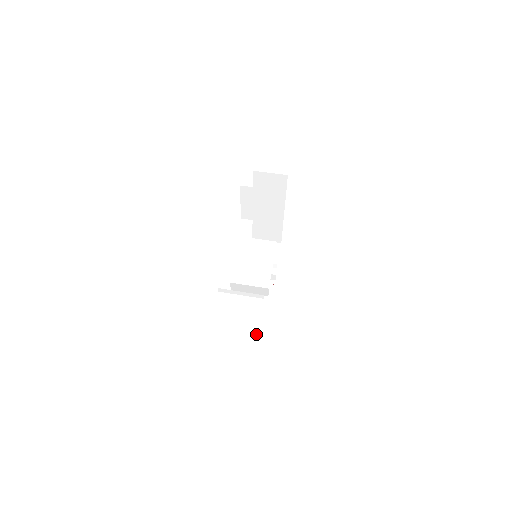
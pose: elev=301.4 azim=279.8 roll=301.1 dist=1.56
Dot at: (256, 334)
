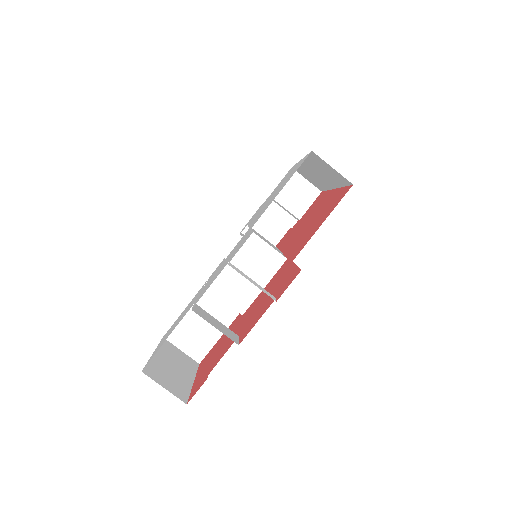
Dot at: (208, 344)
